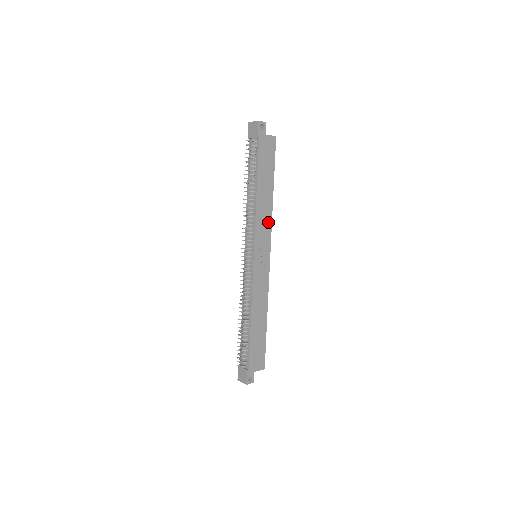
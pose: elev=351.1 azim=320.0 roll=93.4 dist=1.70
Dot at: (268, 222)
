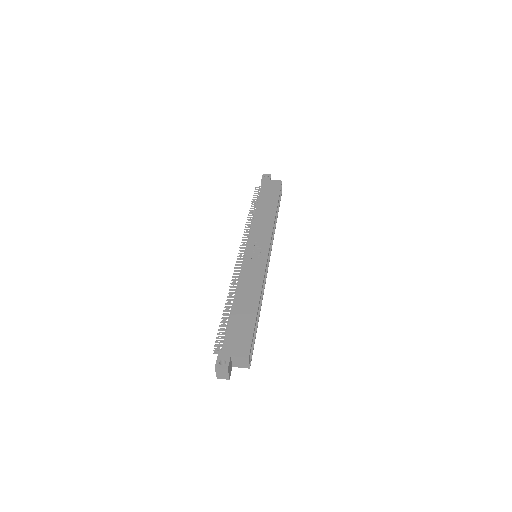
Dot at: (268, 228)
